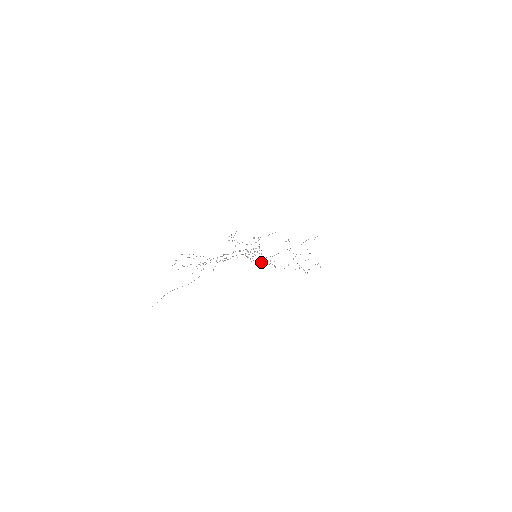
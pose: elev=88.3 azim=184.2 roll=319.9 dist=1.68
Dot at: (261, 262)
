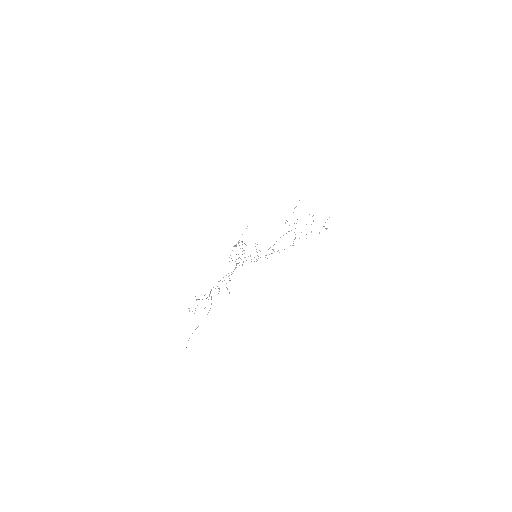
Dot at: occluded
